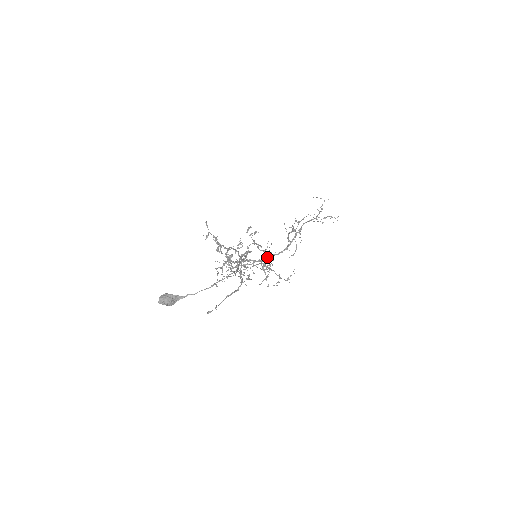
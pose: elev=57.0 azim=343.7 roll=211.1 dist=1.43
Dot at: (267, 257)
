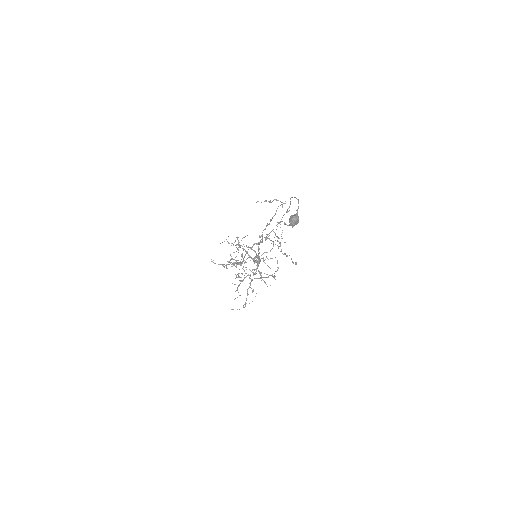
Dot at: occluded
